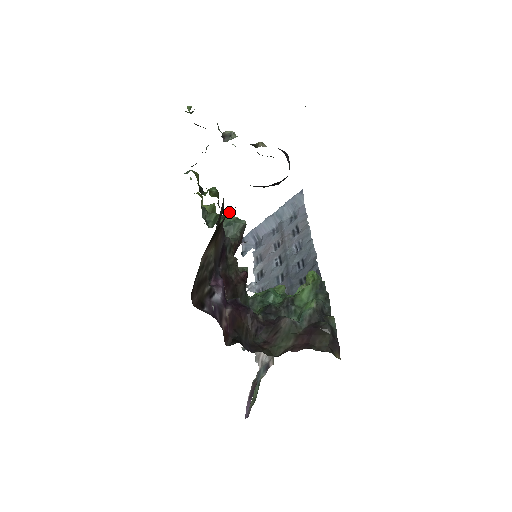
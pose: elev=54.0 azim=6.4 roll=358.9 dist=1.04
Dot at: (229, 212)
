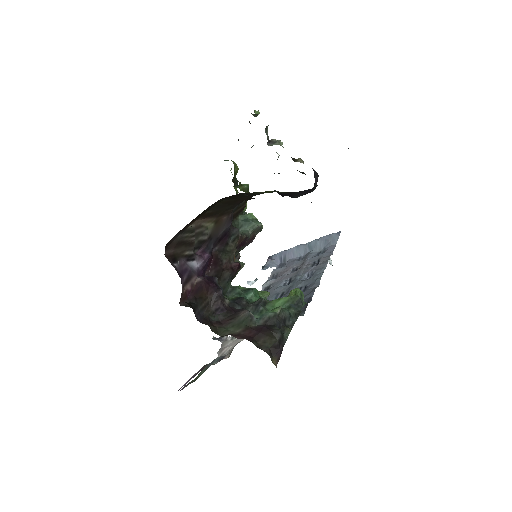
Dot at: (237, 196)
